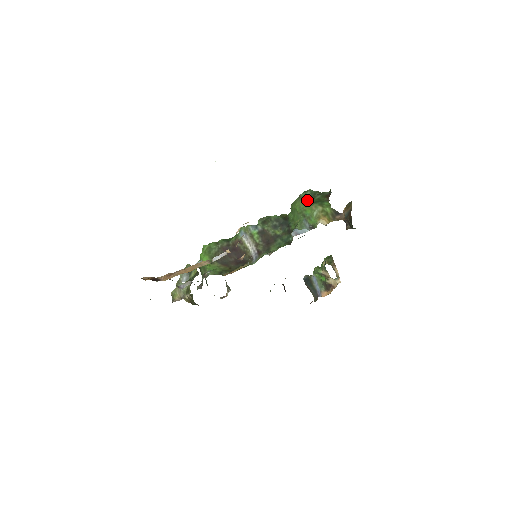
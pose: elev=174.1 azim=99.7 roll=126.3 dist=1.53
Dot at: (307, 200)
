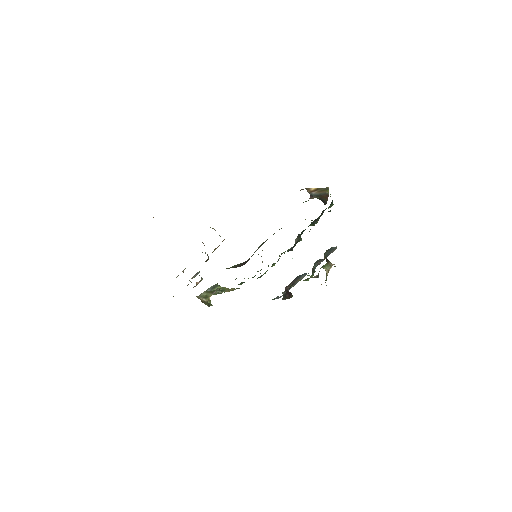
Dot at: occluded
